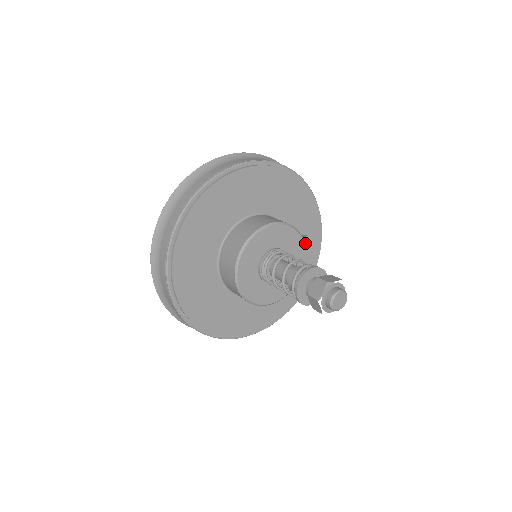
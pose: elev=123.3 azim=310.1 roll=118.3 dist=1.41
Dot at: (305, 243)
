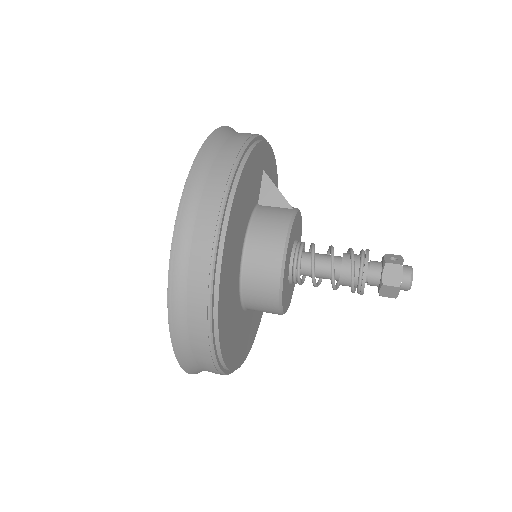
Dot at: occluded
